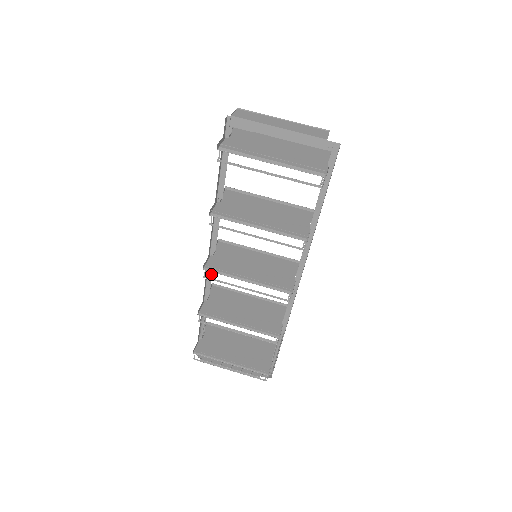
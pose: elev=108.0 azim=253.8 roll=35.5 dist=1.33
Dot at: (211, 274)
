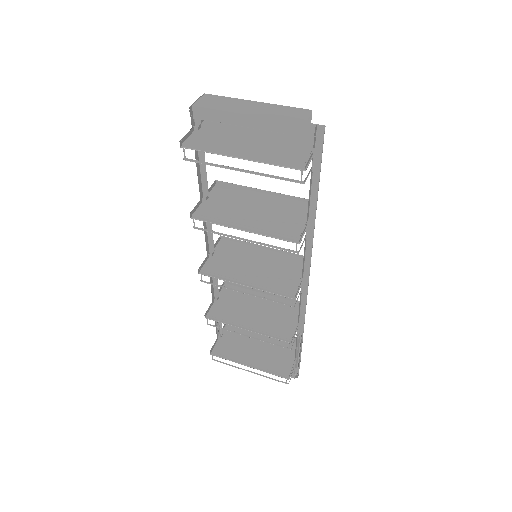
Dot at: occluded
